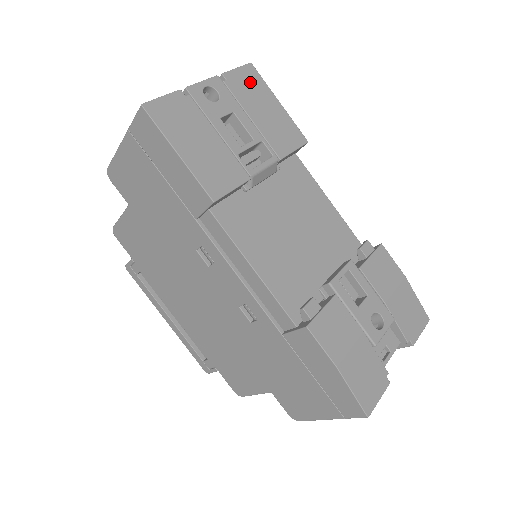
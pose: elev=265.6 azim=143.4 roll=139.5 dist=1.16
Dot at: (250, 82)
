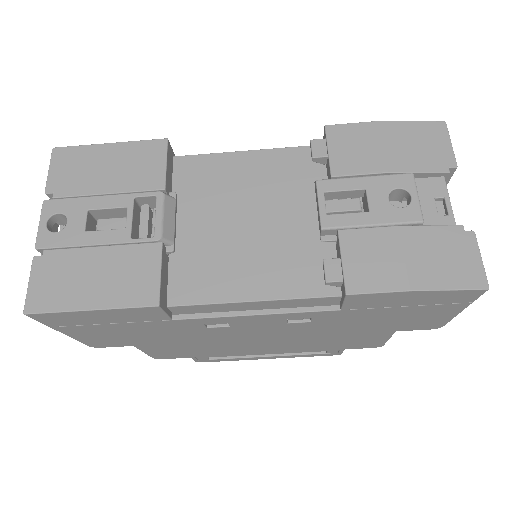
Dot at: (70, 165)
